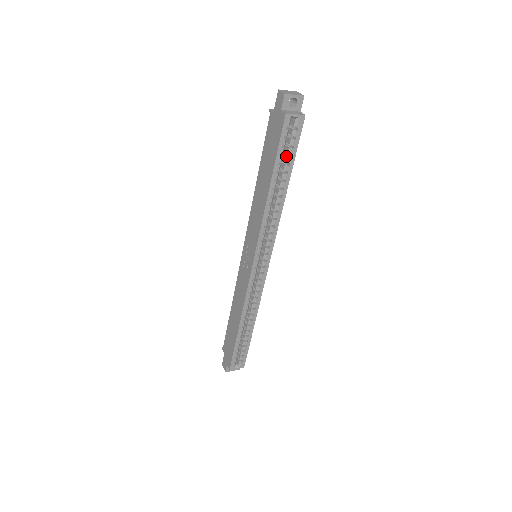
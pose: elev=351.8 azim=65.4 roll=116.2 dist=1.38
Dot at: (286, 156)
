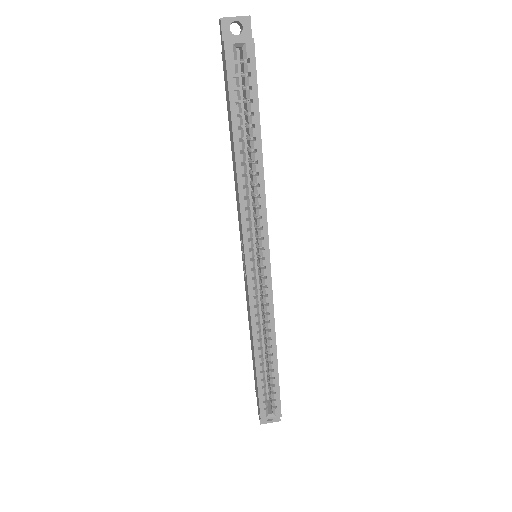
Dot at: (246, 103)
